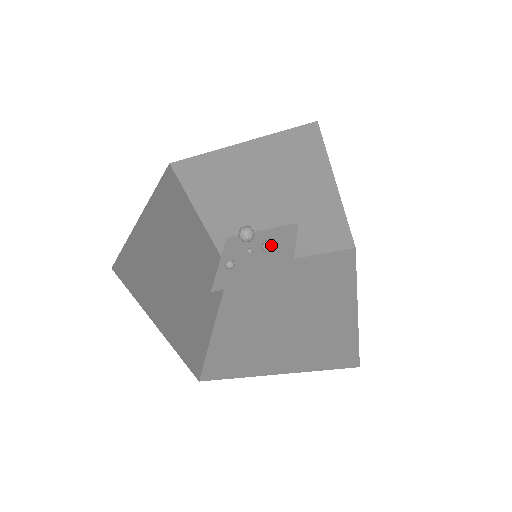
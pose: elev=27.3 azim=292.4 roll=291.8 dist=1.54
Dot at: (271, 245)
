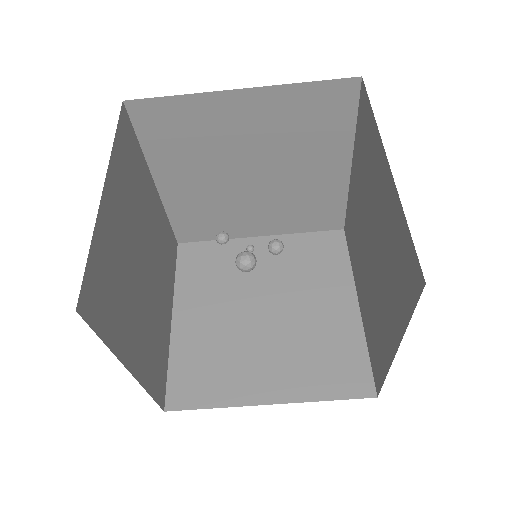
Dot at: (282, 243)
